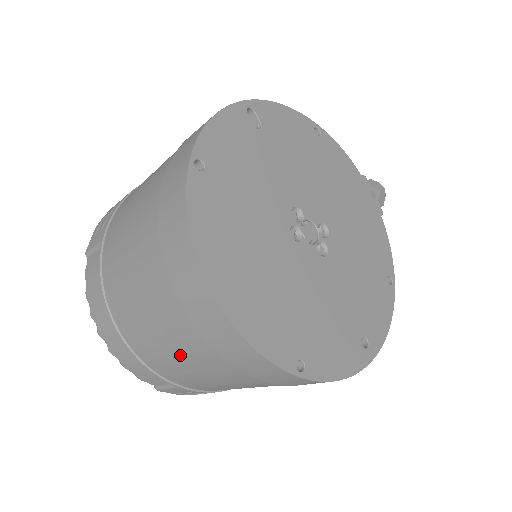
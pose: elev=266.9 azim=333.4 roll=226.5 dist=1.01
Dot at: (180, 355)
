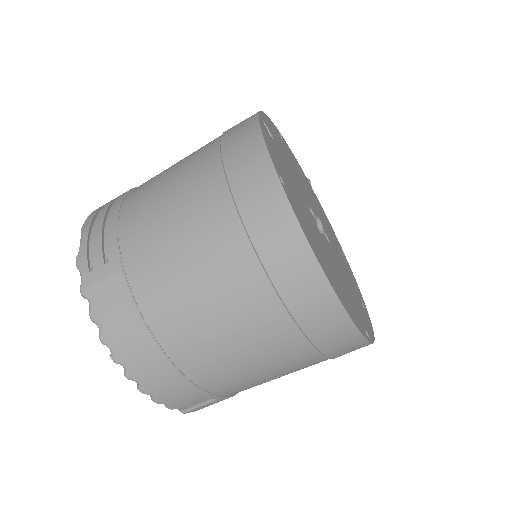
Dot at: (259, 362)
